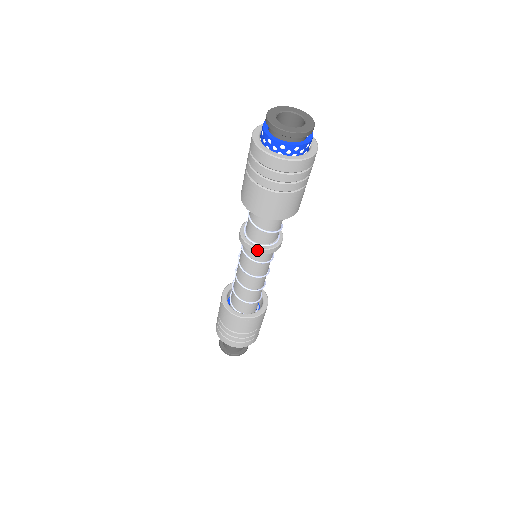
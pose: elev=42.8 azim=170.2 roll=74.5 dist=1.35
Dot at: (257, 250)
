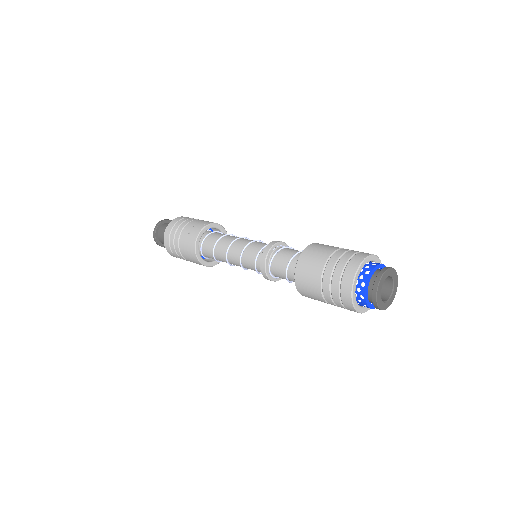
Dot at: (275, 281)
